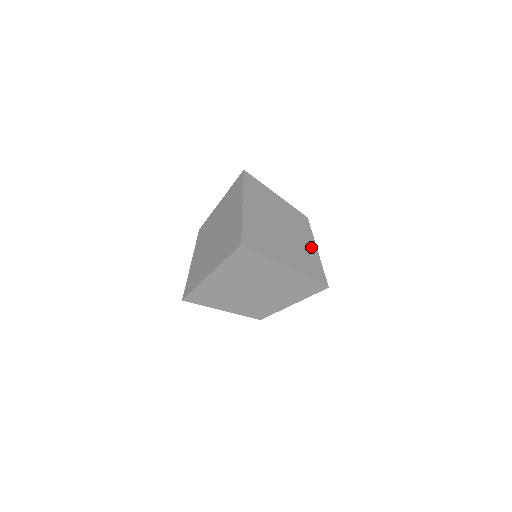
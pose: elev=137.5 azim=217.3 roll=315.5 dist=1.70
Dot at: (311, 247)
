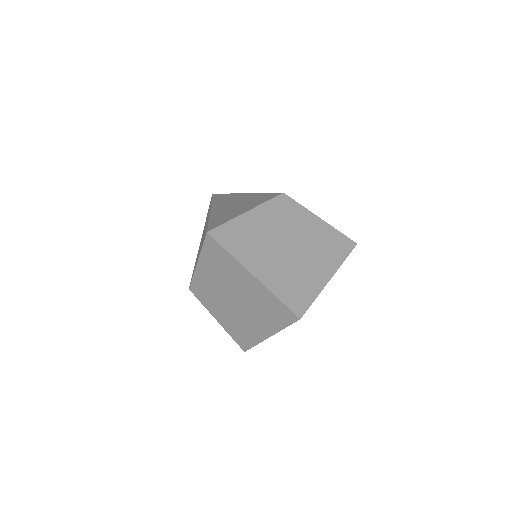
Dot at: (316, 224)
